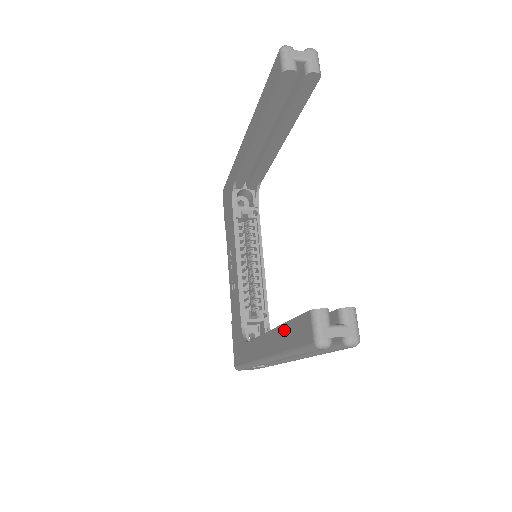
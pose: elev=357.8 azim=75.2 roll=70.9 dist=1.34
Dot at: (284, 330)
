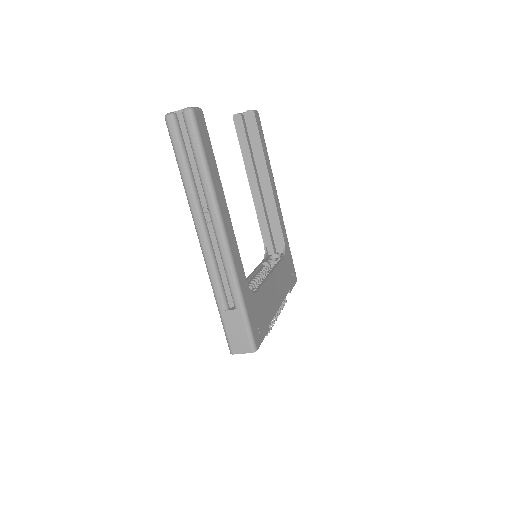
Dot at: occluded
